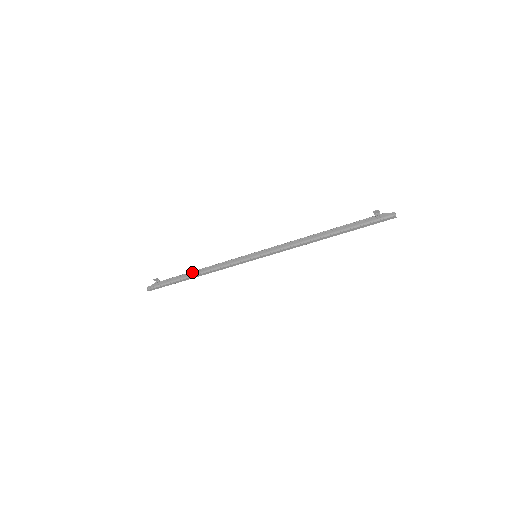
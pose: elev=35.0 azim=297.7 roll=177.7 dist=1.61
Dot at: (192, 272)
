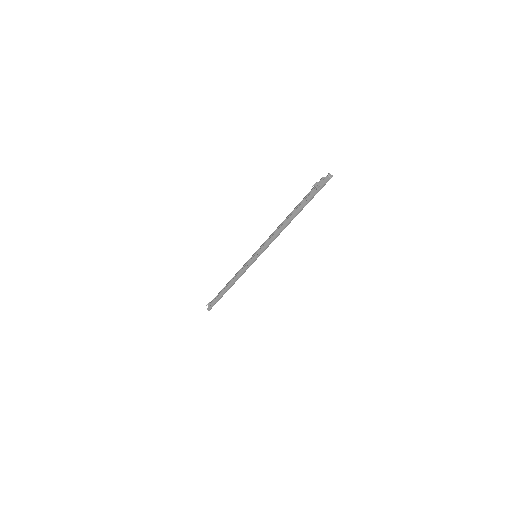
Dot at: (225, 288)
